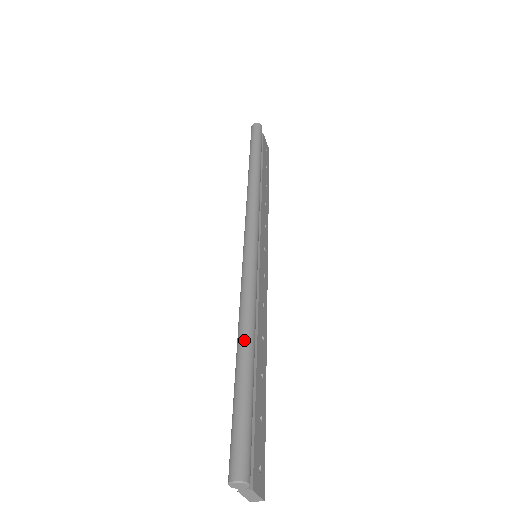
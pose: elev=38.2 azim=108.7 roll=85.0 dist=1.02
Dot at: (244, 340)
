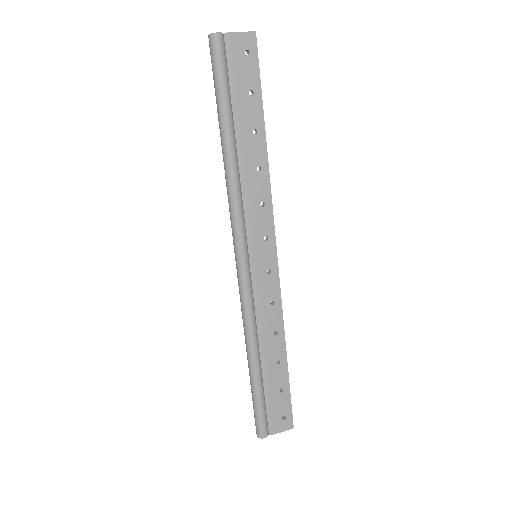
Dot at: (247, 357)
